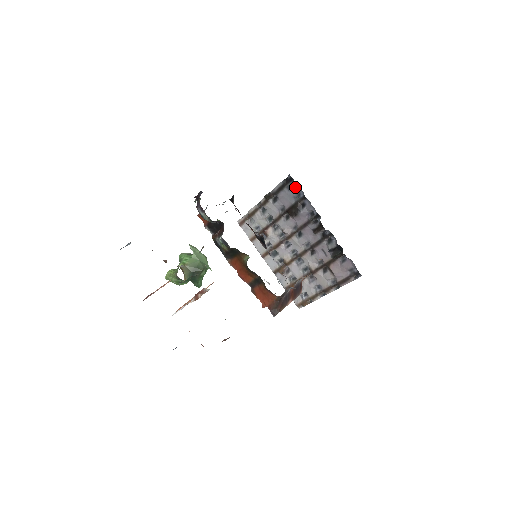
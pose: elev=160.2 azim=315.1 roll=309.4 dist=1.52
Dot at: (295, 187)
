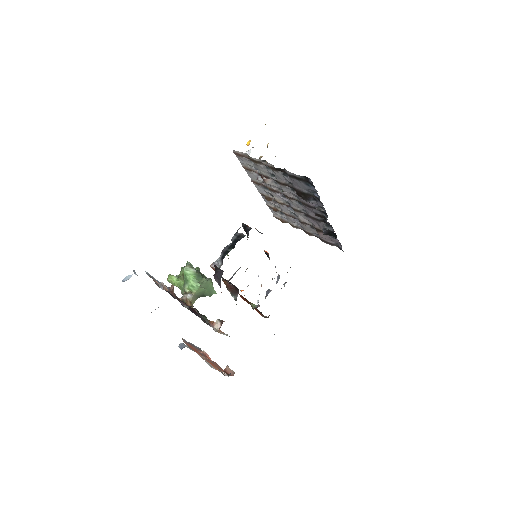
Dot at: (313, 188)
